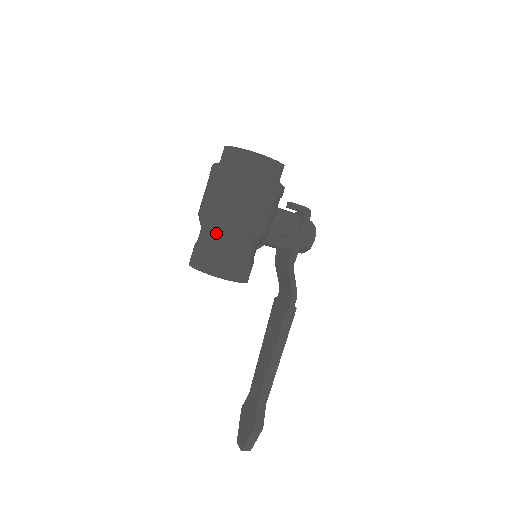
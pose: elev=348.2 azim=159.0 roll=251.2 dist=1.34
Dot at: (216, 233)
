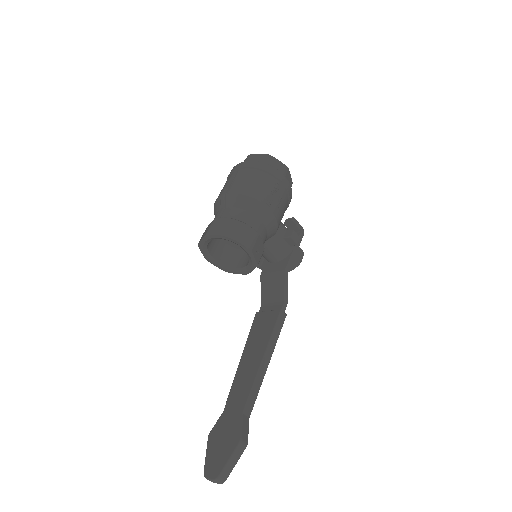
Dot at: (242, 208)
